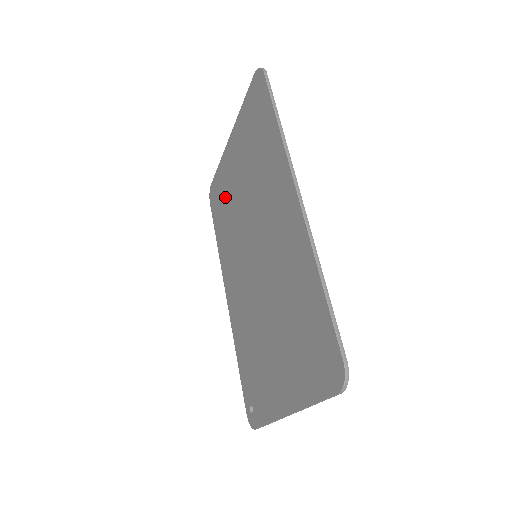
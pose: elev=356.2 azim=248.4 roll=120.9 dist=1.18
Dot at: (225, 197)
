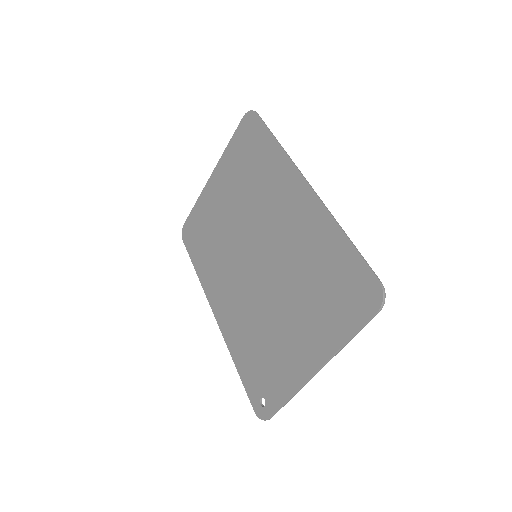
Dot at: (207, 225)
